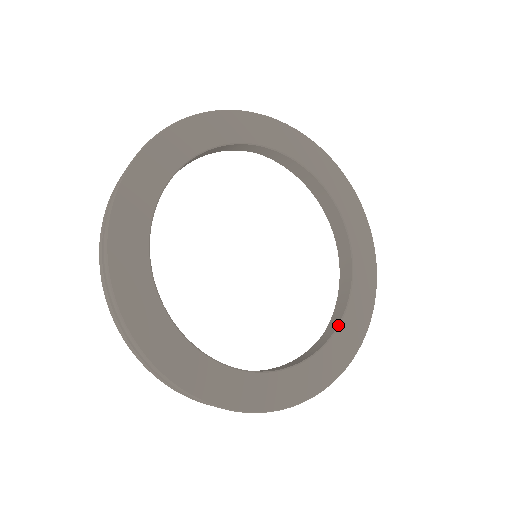
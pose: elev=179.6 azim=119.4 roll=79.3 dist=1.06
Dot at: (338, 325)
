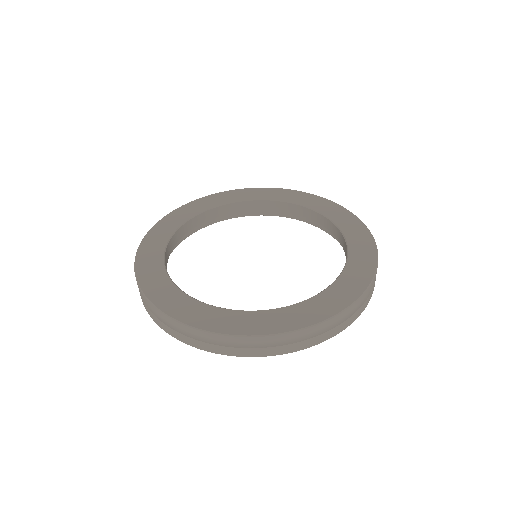
Dot at: (322, 291)
